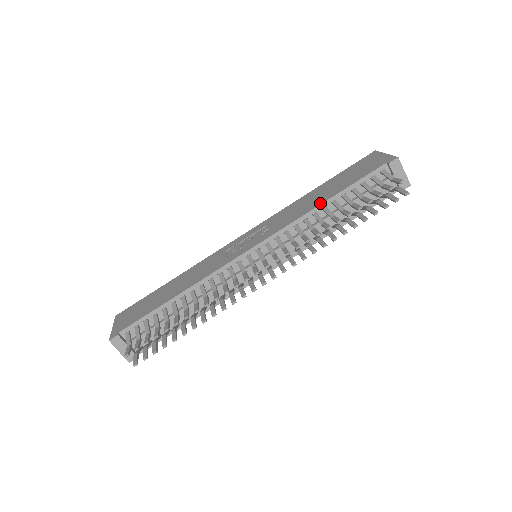
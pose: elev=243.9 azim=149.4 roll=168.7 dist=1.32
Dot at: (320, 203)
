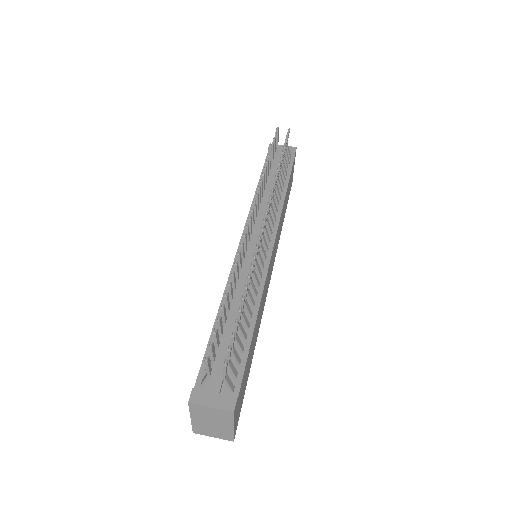
Dot at: (255, 191)
